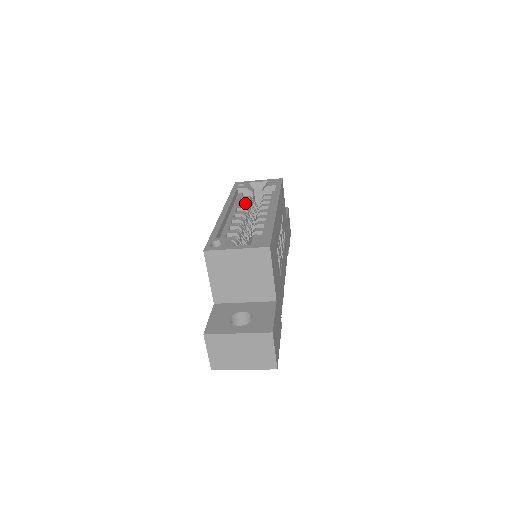
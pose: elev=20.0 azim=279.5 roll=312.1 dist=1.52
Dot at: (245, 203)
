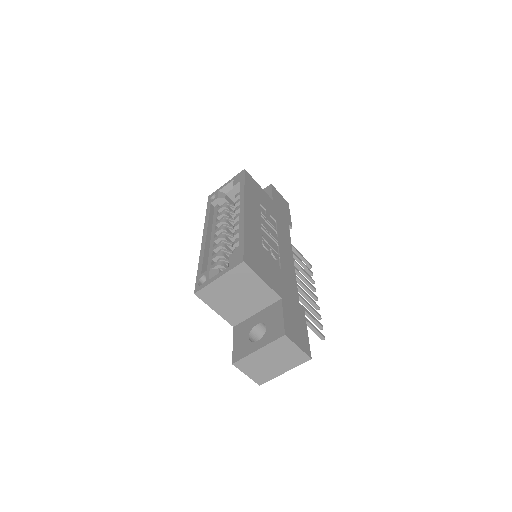
Dot at: (221, 215)
